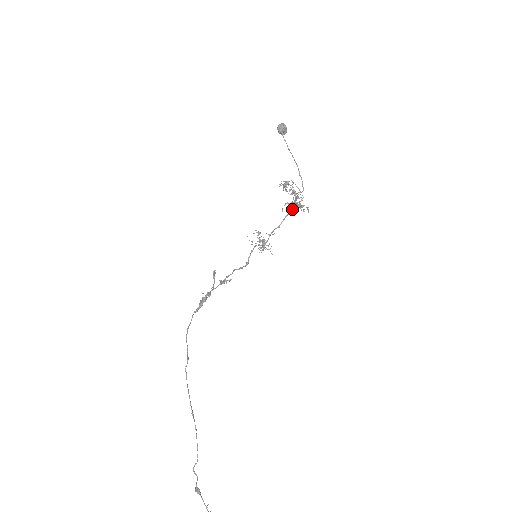
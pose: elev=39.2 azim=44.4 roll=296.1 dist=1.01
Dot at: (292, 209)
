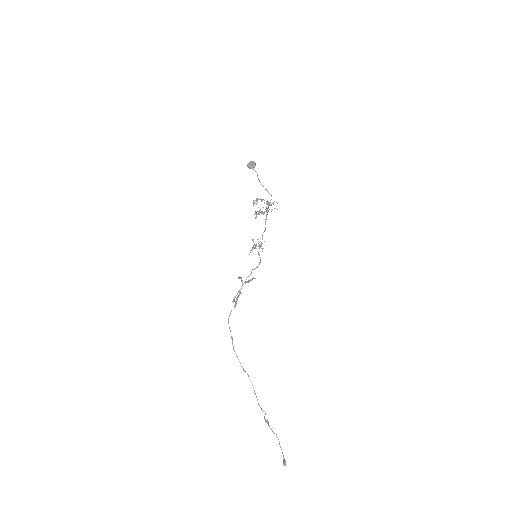
Dot at: (266, 215)
